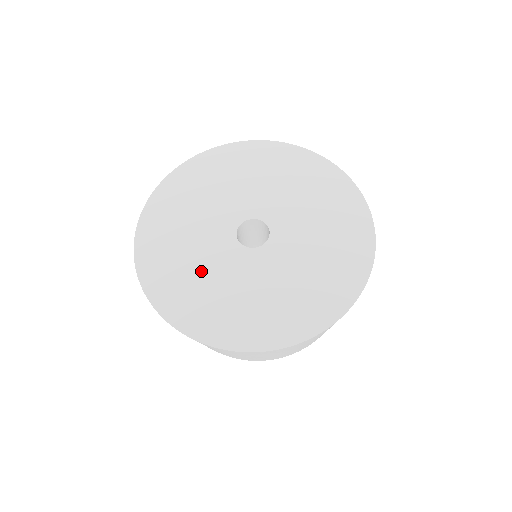
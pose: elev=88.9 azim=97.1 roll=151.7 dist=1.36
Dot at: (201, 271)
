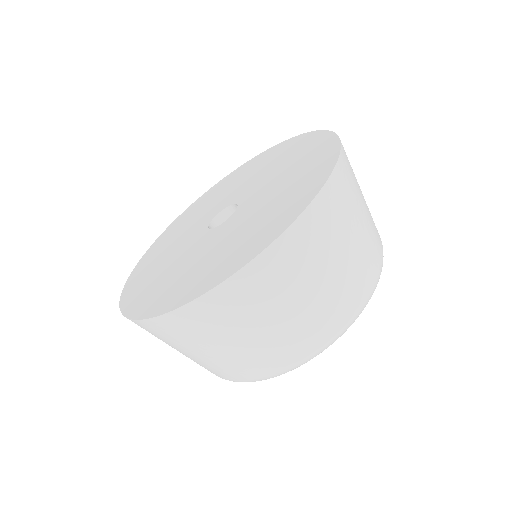
Dot at: (179, 267)
